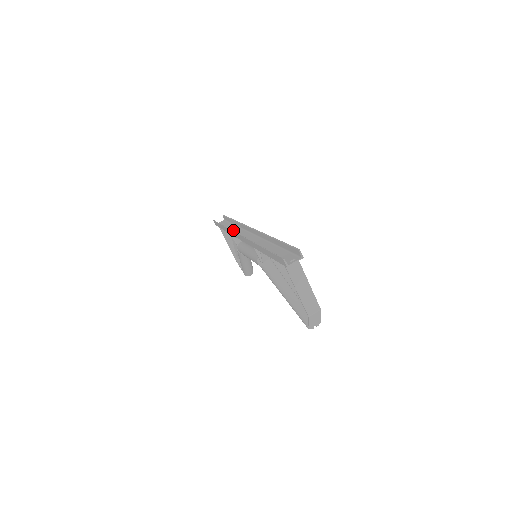
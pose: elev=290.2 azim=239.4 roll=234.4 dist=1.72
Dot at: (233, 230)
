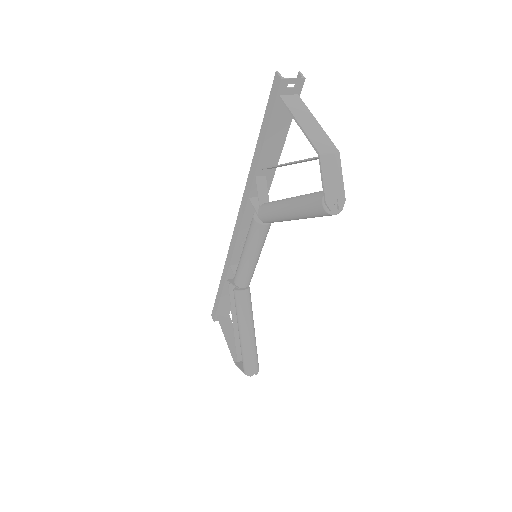
Dot at: (232, 274)
